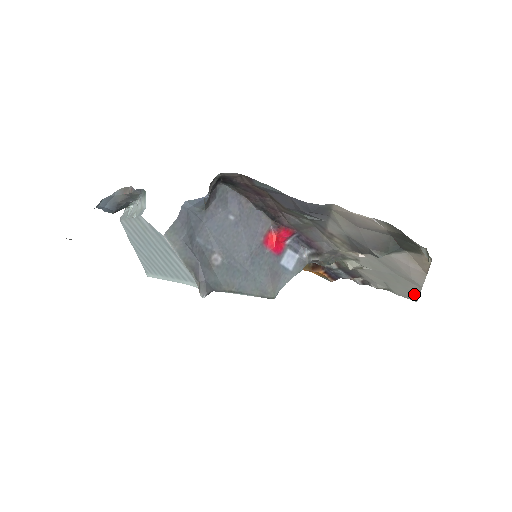
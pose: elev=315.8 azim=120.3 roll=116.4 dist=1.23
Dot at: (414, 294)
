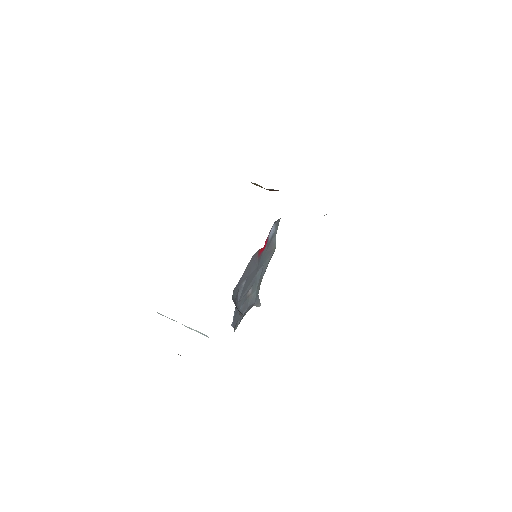
Dot at: occluded
